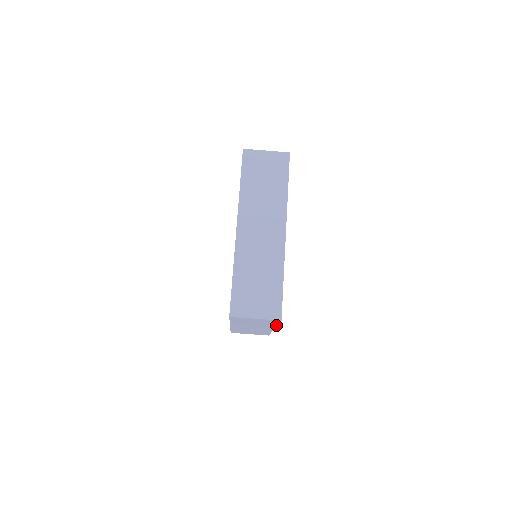
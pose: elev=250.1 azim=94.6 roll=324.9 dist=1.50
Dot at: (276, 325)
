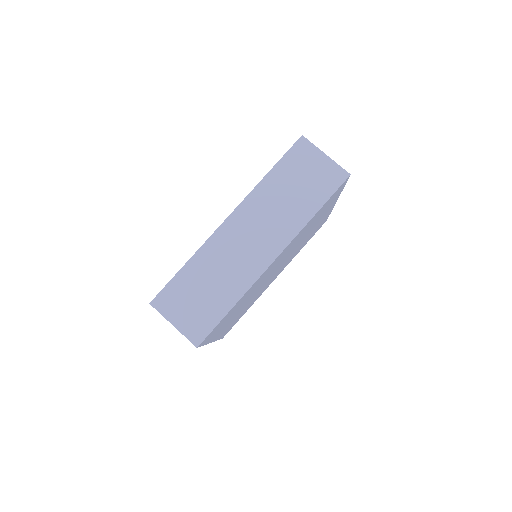
Dot at: occluded
